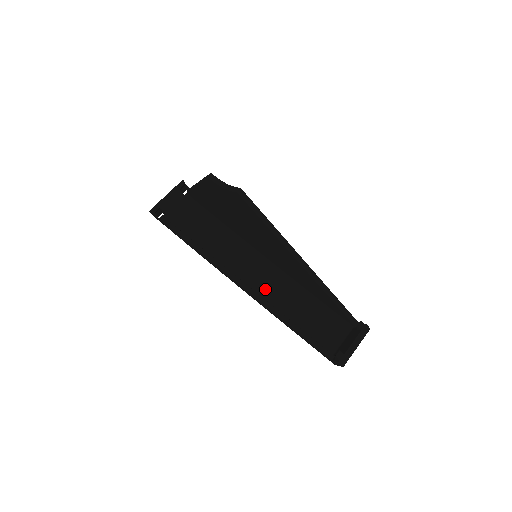
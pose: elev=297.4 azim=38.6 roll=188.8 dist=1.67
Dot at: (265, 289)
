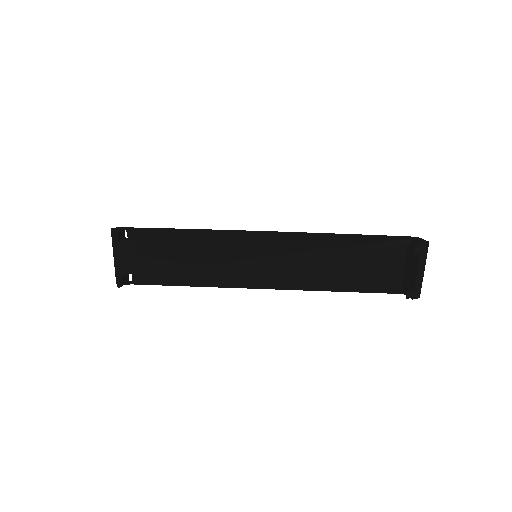
Dot at: (289, 271)
